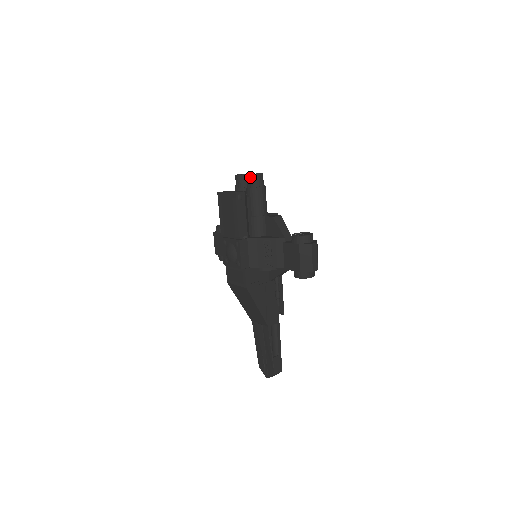
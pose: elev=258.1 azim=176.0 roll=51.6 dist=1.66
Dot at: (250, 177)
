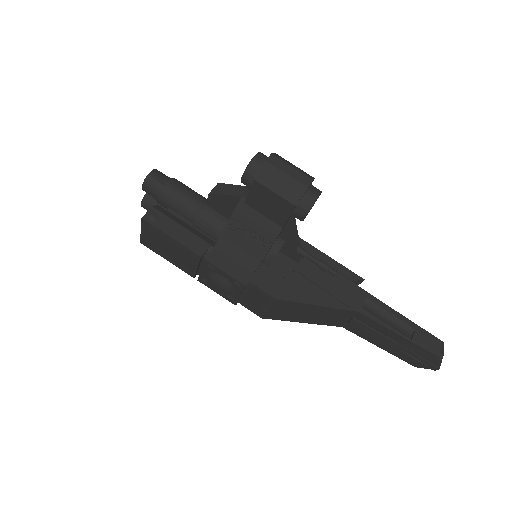
Dot at: (145, 188)
